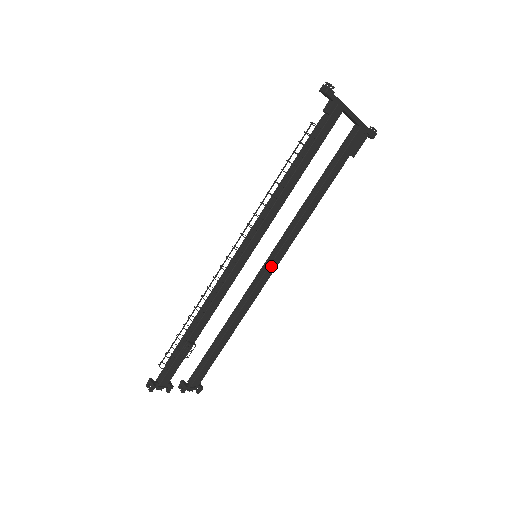
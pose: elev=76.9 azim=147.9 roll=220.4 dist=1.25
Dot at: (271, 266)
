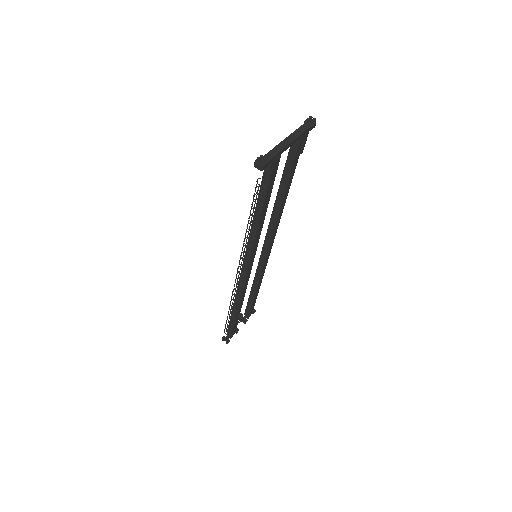
Dot at: (269, 248)
